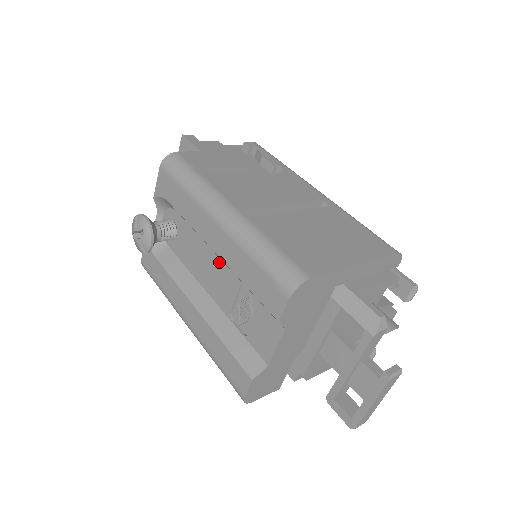
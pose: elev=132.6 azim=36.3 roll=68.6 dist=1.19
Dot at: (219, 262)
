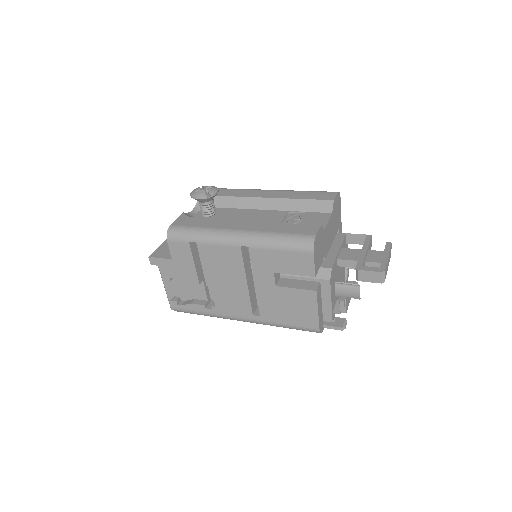
Dot at: (265, 211)
